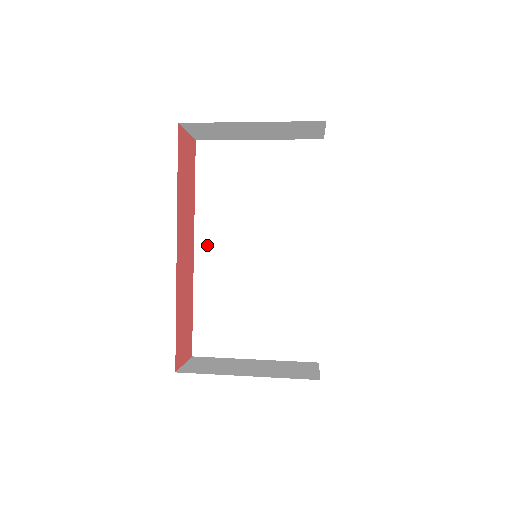
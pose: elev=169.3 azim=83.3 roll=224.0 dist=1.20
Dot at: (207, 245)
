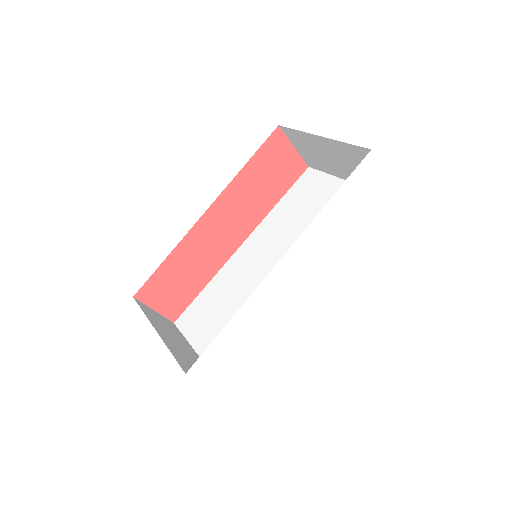
Dot at: (251, 245)
